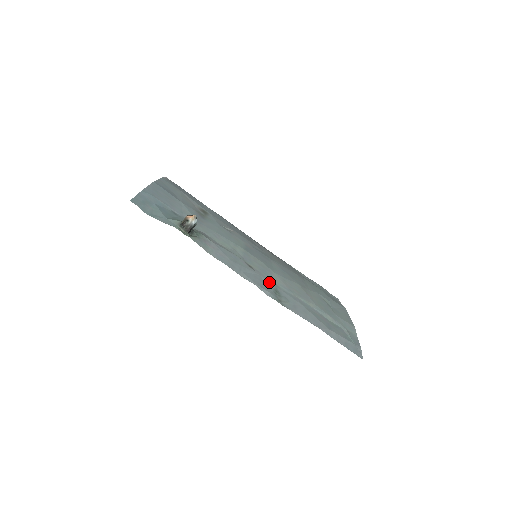
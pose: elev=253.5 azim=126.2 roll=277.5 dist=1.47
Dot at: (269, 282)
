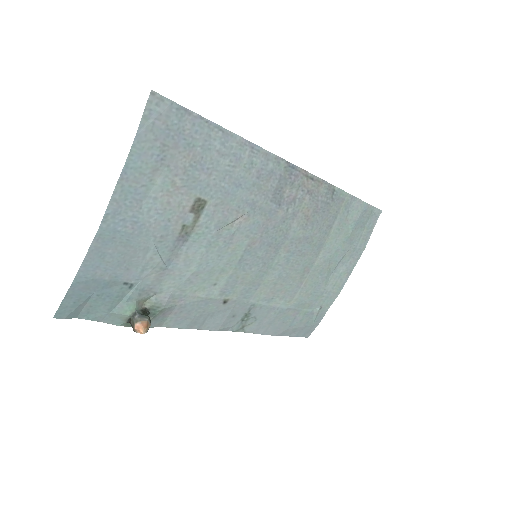
Dot at: (243, 309)
